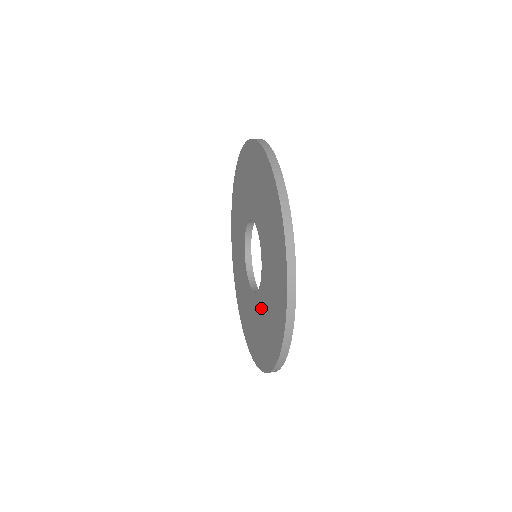
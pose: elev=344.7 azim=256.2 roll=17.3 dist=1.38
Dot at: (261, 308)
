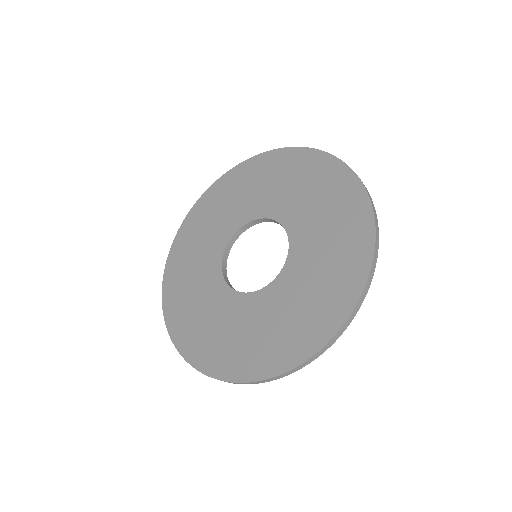
Dot at: (303, 264)
